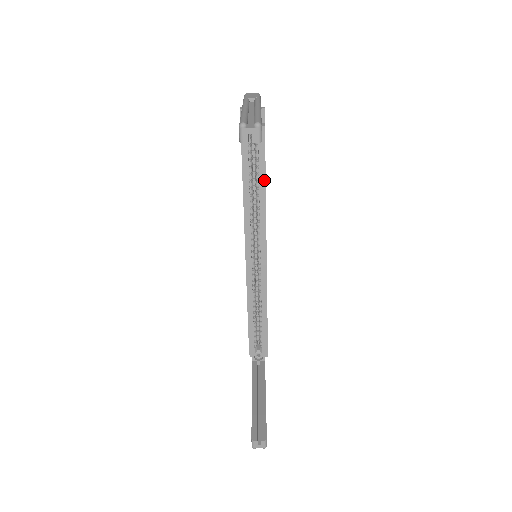
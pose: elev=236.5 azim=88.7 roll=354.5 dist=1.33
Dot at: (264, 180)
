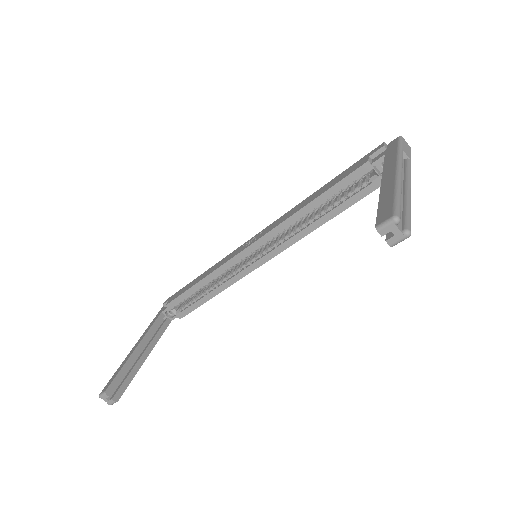
Dot at: (332, 216)
